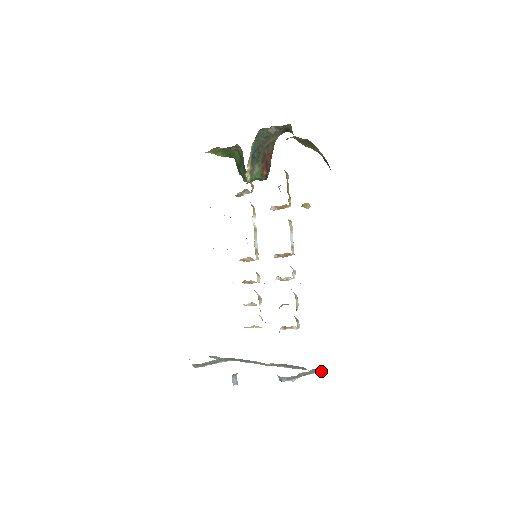
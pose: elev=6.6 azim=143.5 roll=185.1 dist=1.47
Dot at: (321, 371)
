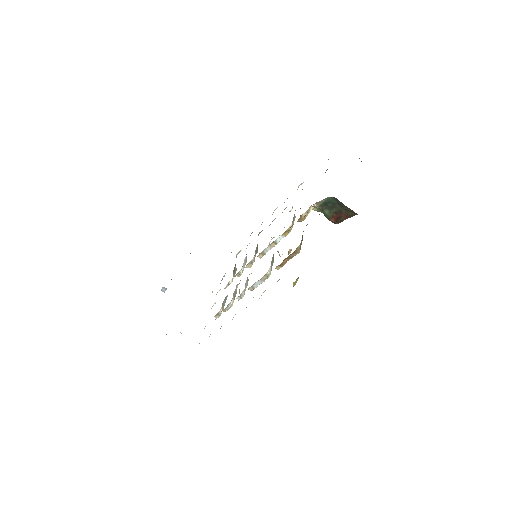
Dot at: occluded
